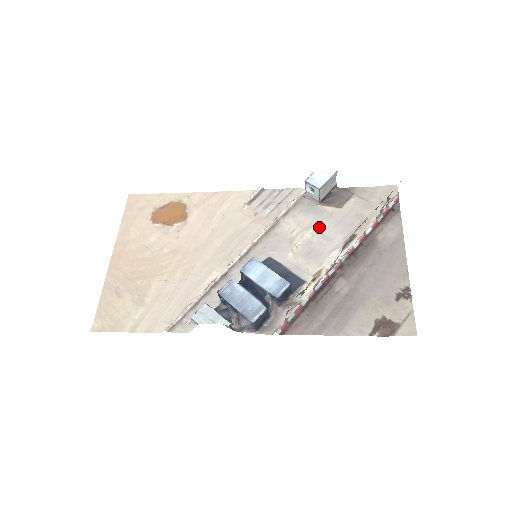
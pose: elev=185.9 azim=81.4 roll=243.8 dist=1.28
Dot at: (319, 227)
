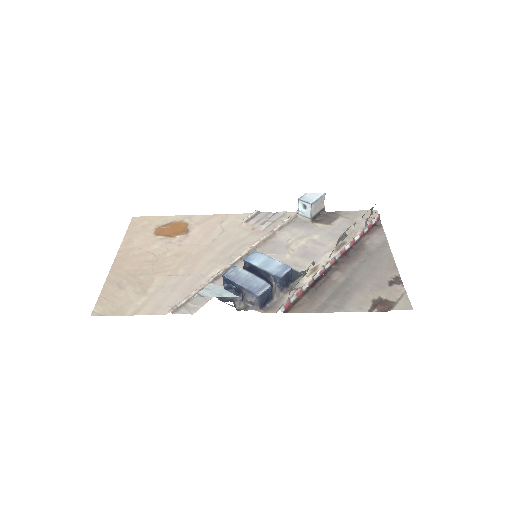
Dot at: (312, 237)
